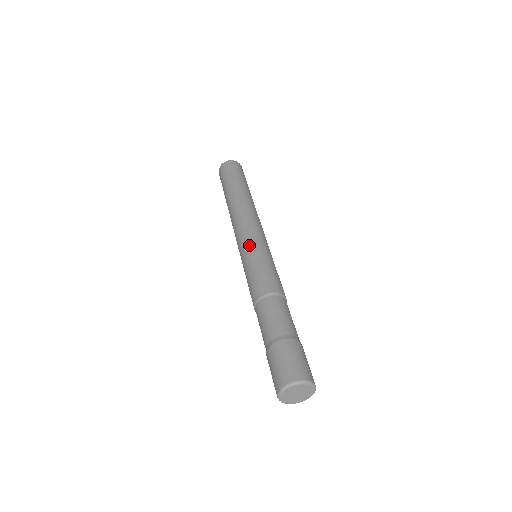
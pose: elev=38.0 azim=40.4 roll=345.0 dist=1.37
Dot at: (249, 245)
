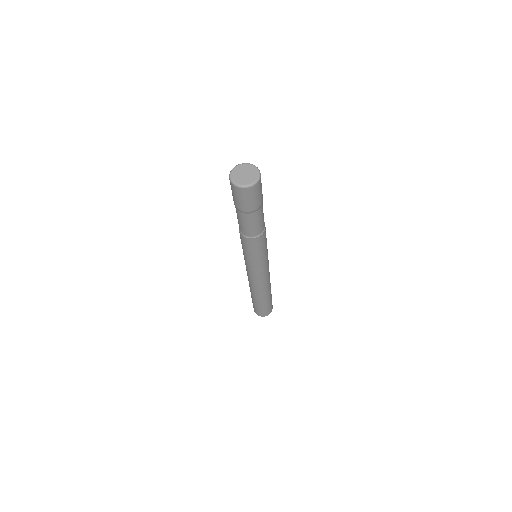
Dot at: occluded
